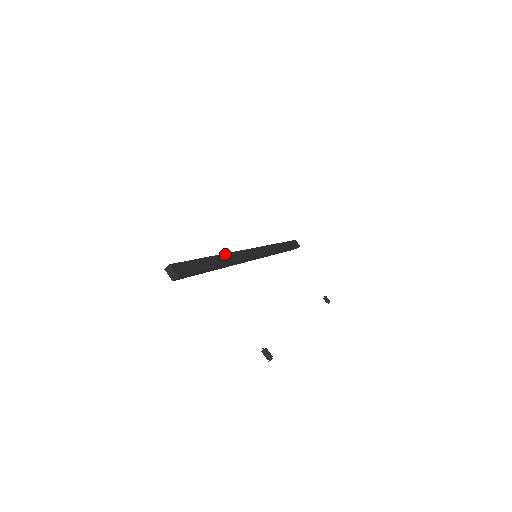
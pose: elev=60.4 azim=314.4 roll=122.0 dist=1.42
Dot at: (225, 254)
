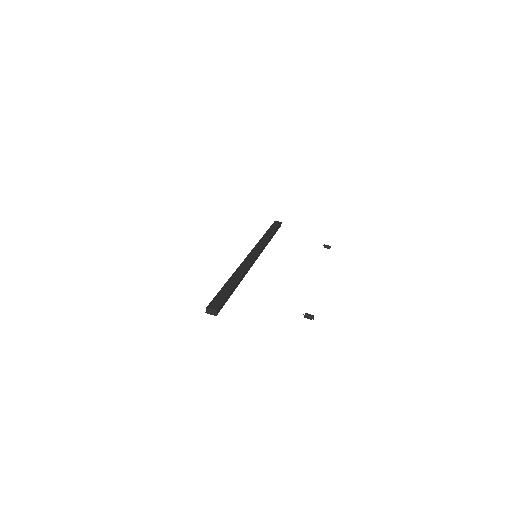
Dot at: (235, 272)
